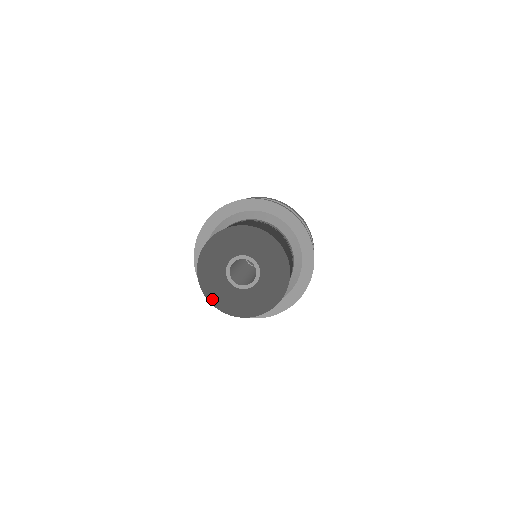
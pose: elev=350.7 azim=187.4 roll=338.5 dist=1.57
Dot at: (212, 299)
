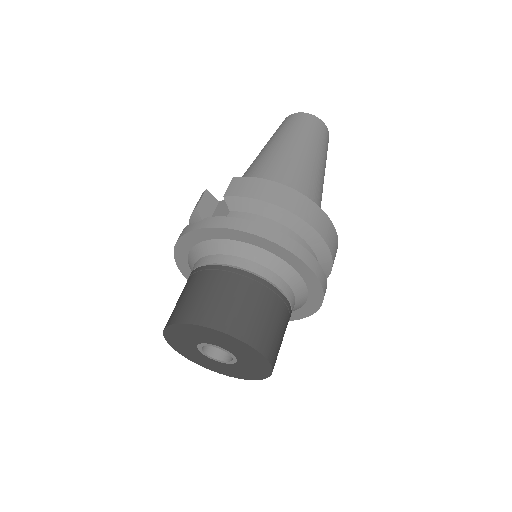
Dot at: (172, 344)
